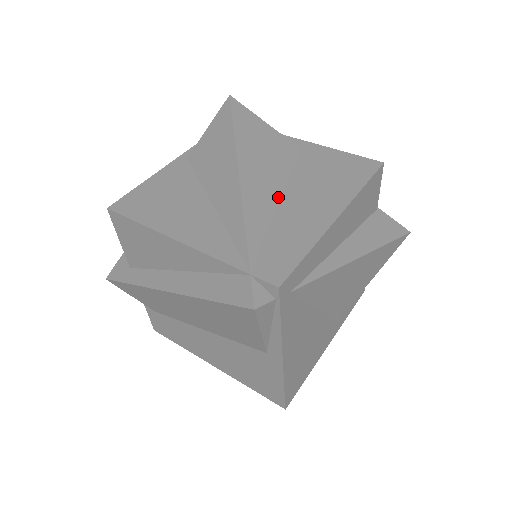
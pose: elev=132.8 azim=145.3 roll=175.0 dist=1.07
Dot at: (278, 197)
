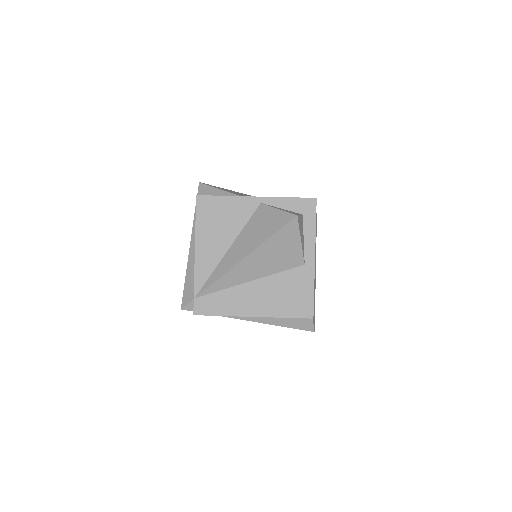
Dot at: (251, 279)
